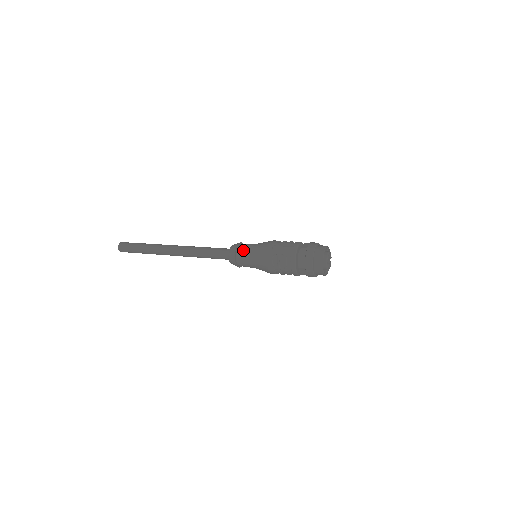
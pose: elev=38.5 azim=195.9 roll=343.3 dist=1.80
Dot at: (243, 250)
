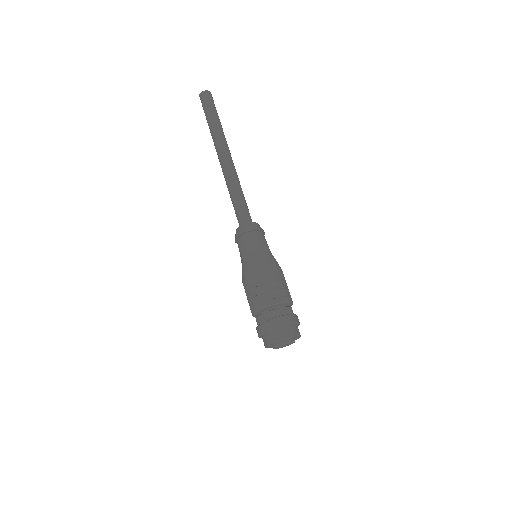
Dot at: occluded
